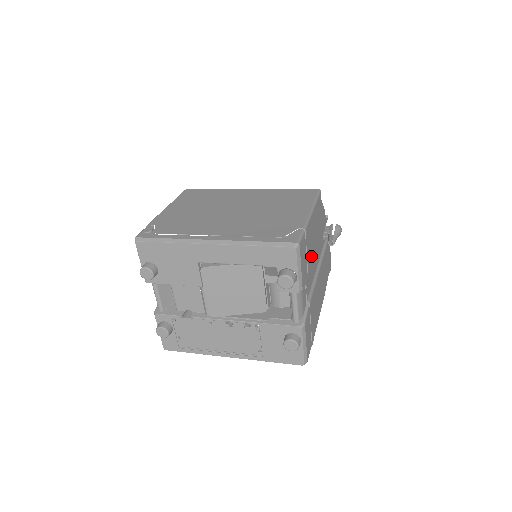
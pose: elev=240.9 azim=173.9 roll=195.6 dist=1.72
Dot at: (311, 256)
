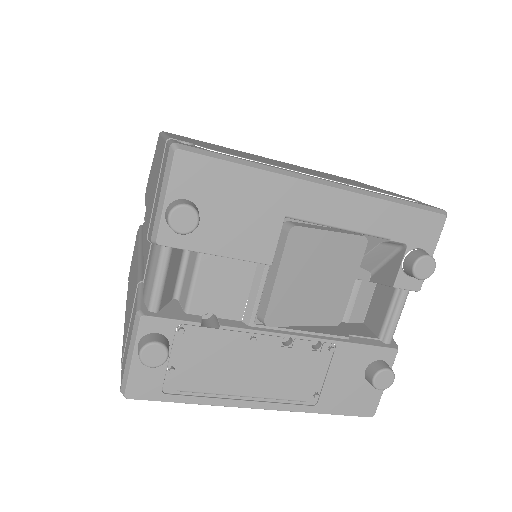
Dot at: occluded
